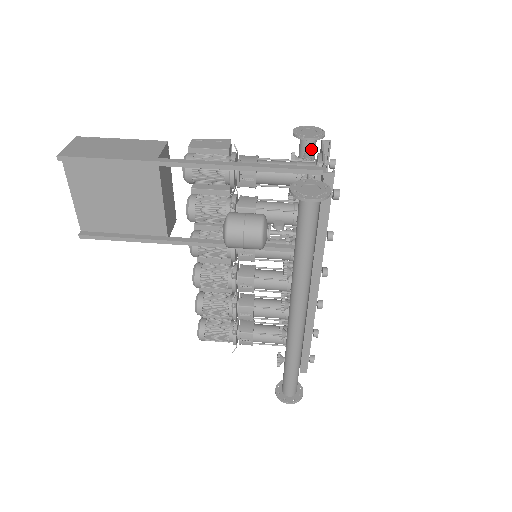
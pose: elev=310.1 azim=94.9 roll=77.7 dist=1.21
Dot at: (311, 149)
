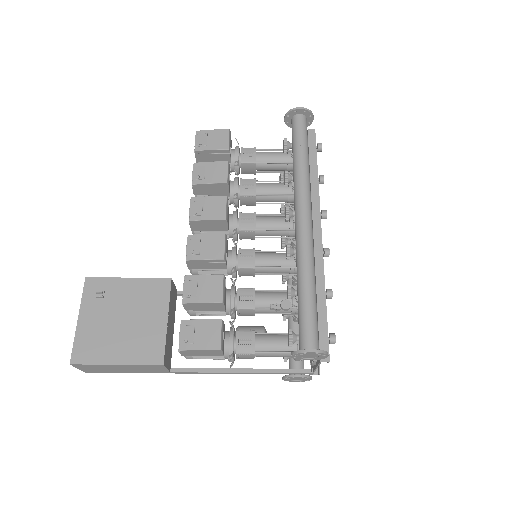
Dot at: occluded
